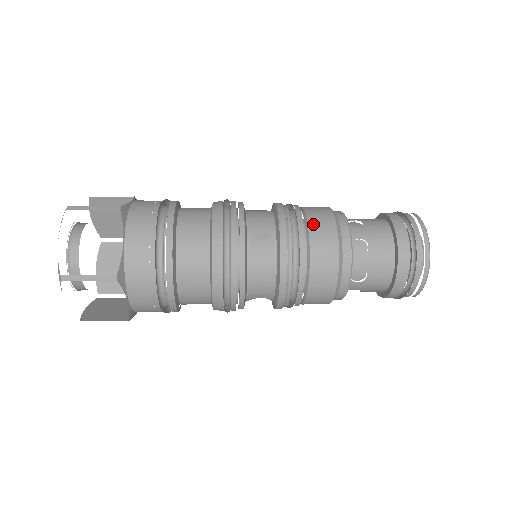
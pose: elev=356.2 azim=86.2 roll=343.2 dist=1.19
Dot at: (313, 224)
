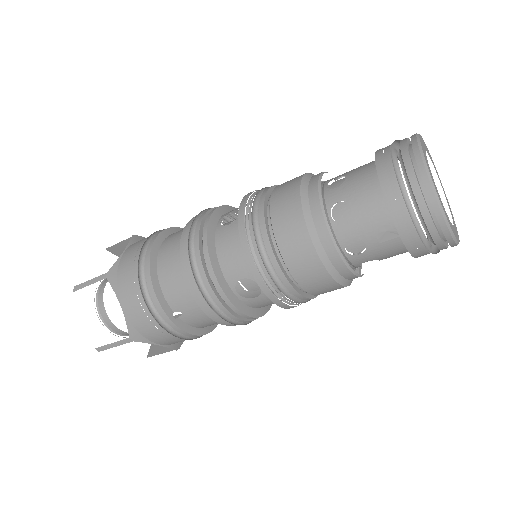
Dot at: (283, 183)
